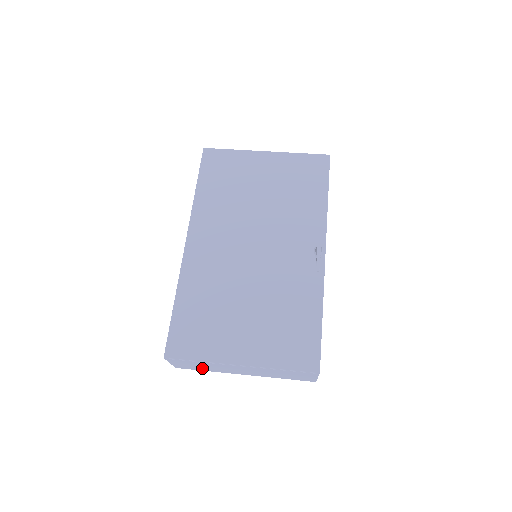
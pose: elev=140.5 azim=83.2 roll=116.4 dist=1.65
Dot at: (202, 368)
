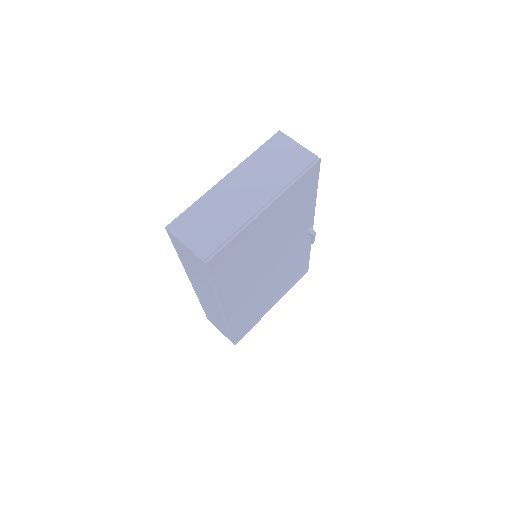
Dot at: occluded
